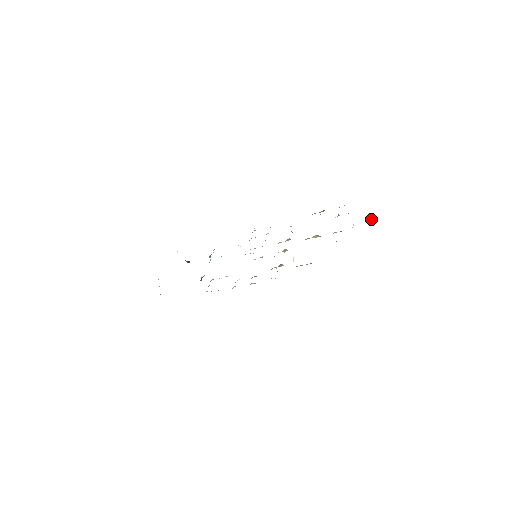
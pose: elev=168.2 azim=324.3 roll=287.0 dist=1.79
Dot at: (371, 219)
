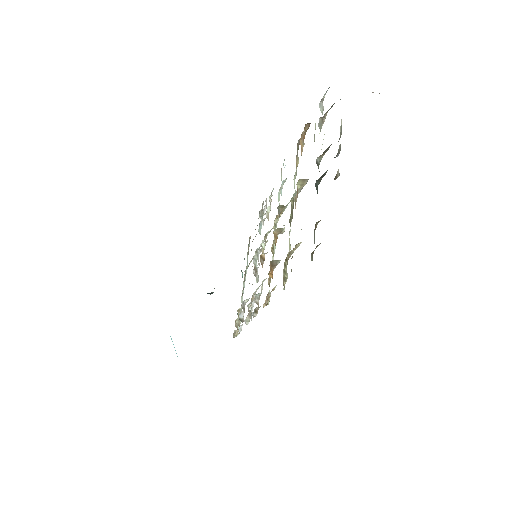
Dot at: occluded
